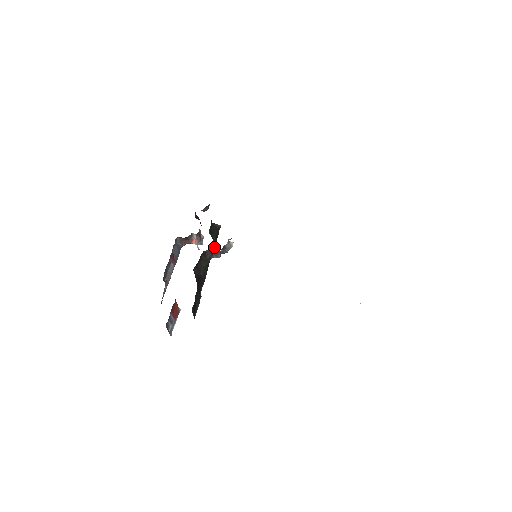
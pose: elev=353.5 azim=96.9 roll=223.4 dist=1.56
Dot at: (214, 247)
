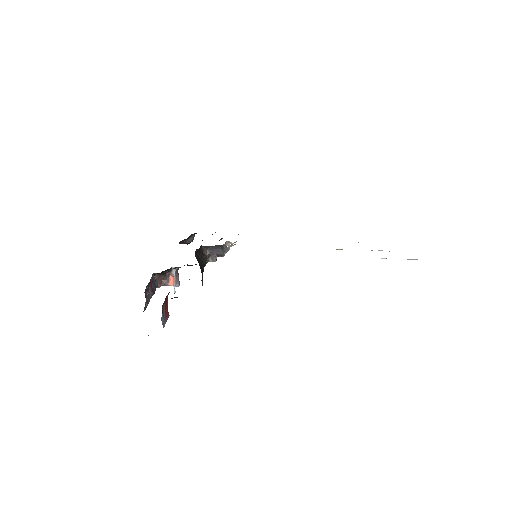
Dot at: occluded
